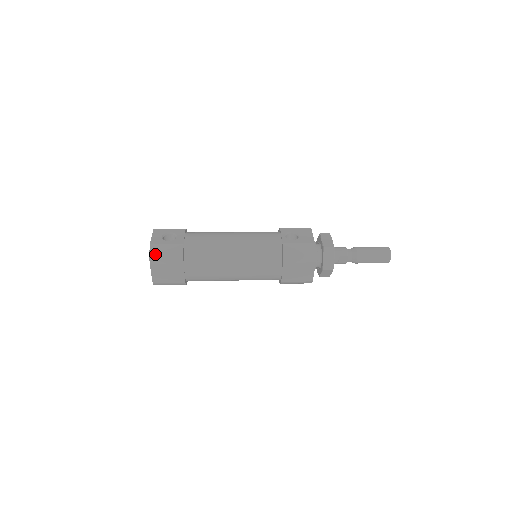
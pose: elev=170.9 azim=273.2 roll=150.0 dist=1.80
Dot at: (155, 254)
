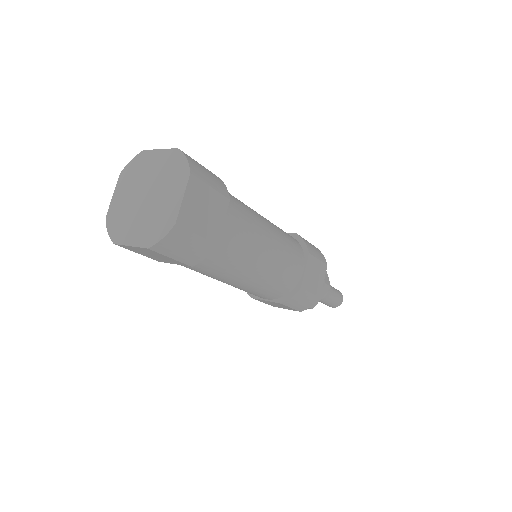
Dot at: (194, 163)
